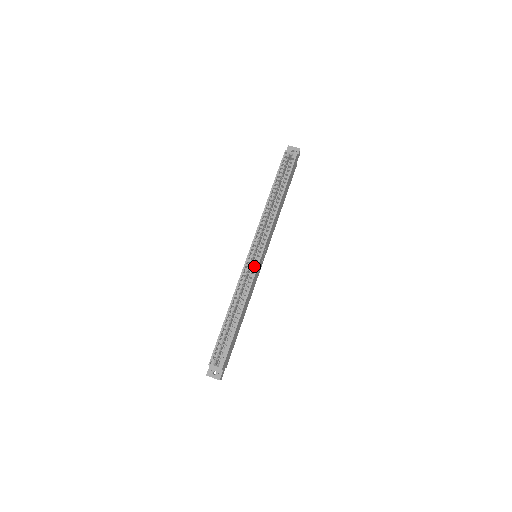
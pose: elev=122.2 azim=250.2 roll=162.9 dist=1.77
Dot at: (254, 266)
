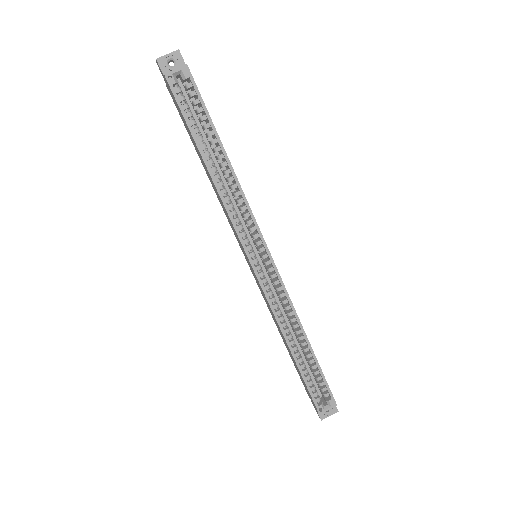
Dot at: (272, 275)
